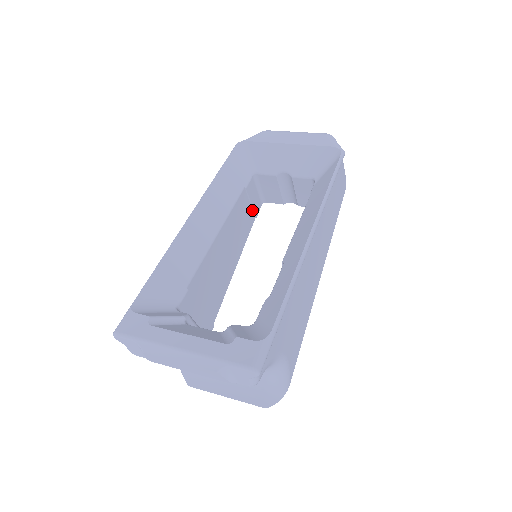
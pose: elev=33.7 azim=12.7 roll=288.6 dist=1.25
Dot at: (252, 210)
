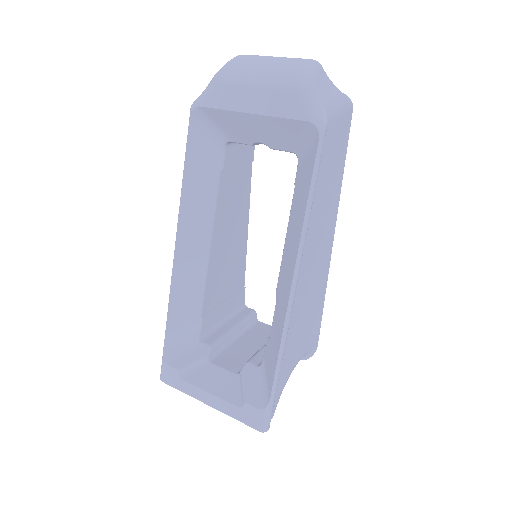
Dot at: (244, 163)
